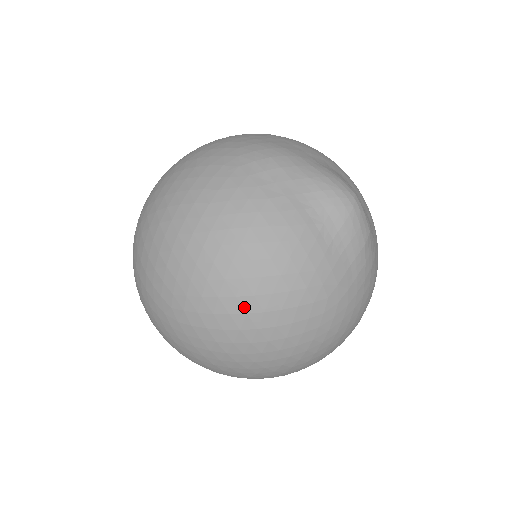
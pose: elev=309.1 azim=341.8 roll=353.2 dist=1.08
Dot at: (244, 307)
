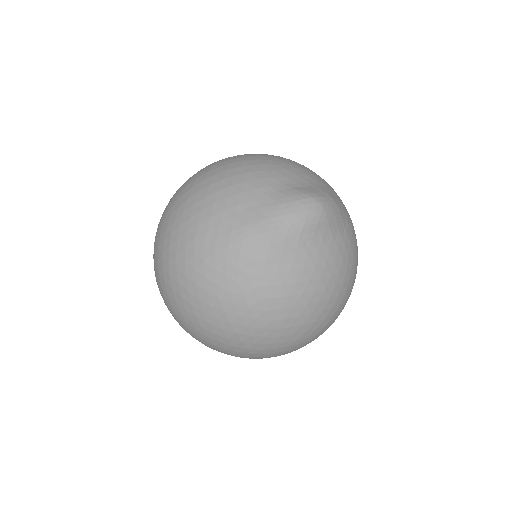
Dot at: (332, 315)
